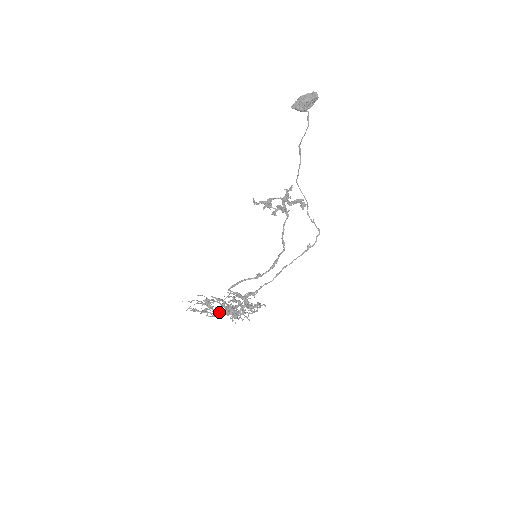
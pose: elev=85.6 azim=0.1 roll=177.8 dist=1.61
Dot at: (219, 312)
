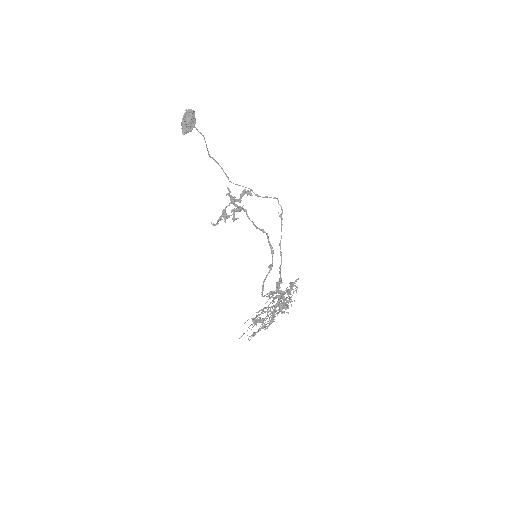
Dot at: (273, 316)
